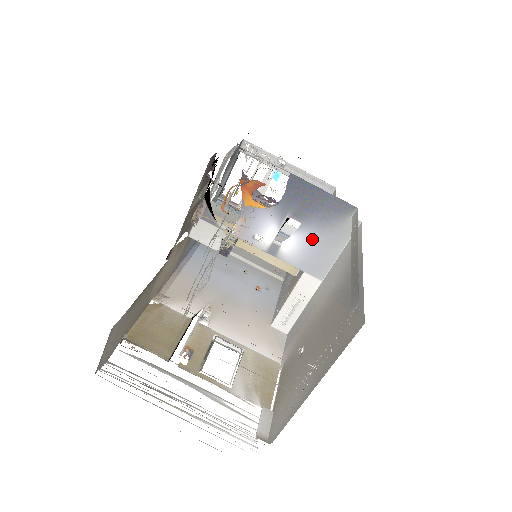
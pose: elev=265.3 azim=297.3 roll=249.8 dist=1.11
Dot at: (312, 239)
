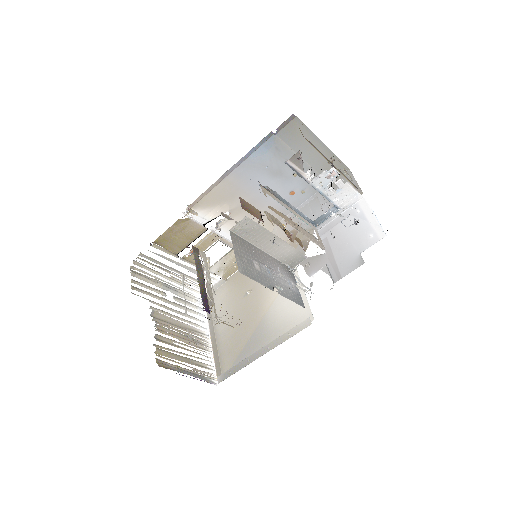
Dot at: occluded
